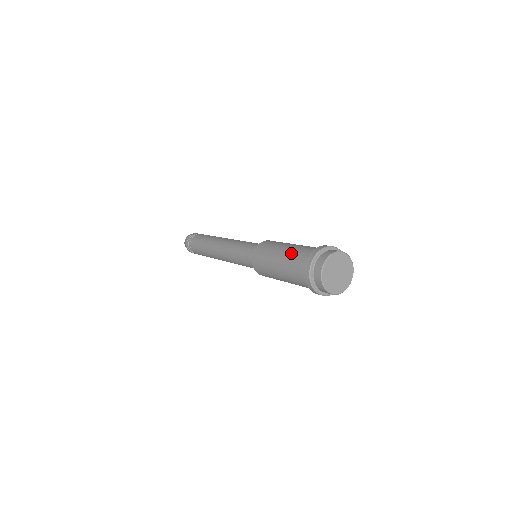
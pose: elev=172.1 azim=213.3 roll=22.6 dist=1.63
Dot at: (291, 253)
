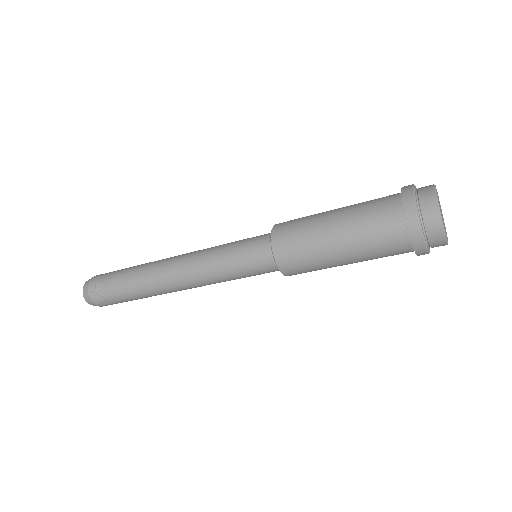
Dot at: occluded
